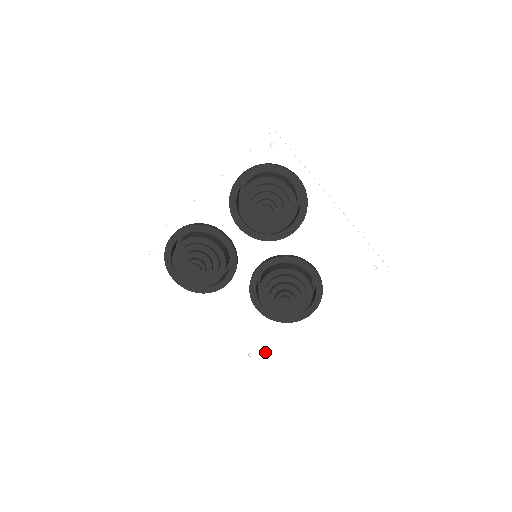
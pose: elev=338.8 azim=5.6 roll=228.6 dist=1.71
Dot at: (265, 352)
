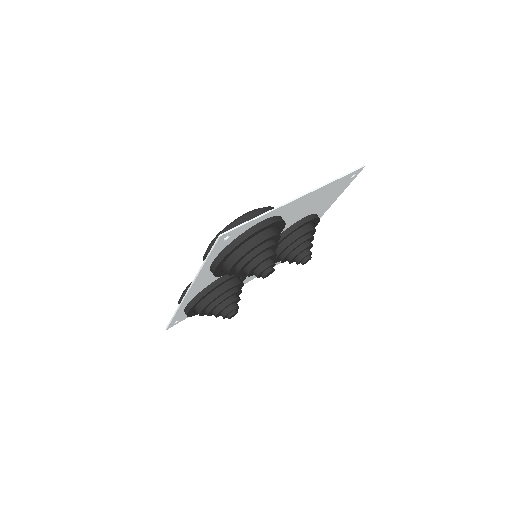
Dot at: occluded
